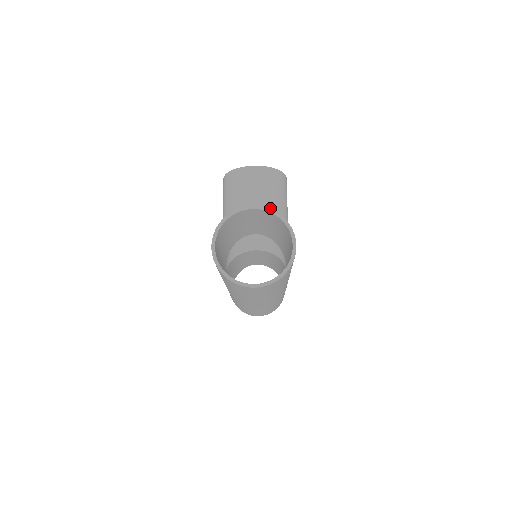
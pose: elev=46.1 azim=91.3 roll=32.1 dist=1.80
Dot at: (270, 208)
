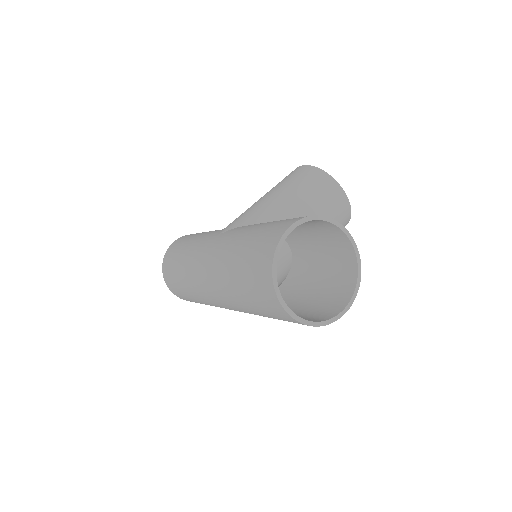
Dot at: occluded
